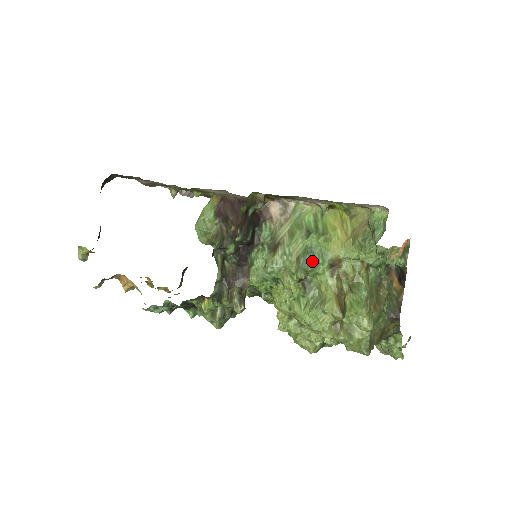
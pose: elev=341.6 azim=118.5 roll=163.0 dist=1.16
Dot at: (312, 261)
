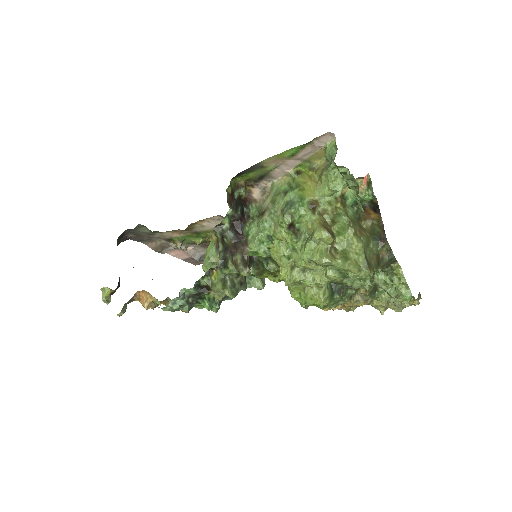
Dot at: (293, 205)
